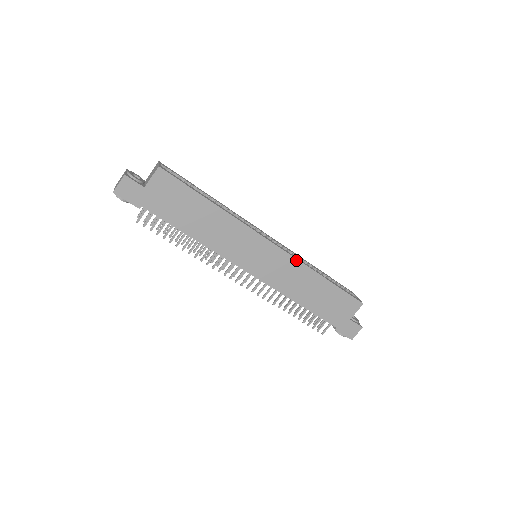
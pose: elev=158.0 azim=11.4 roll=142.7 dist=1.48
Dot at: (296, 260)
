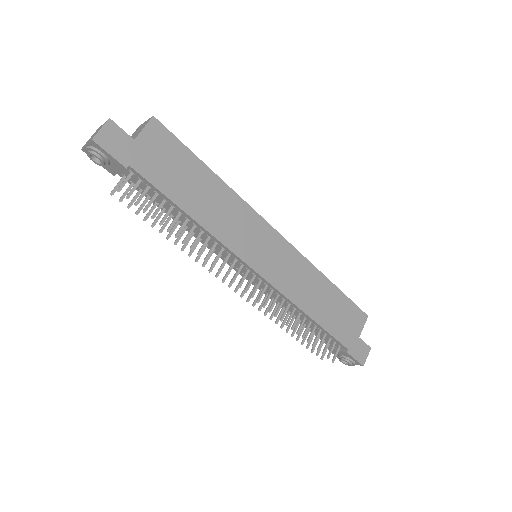
Dot at: (303, 257)
